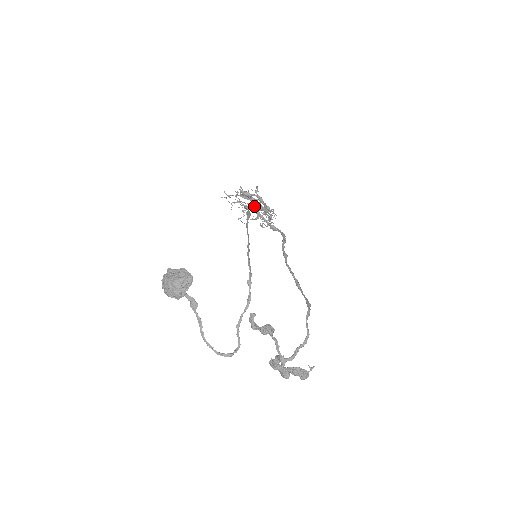
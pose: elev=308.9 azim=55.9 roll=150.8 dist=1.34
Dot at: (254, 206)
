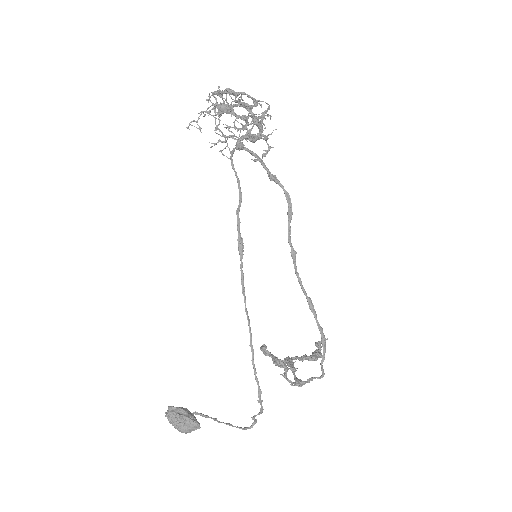
Dot at: (241, 149)
